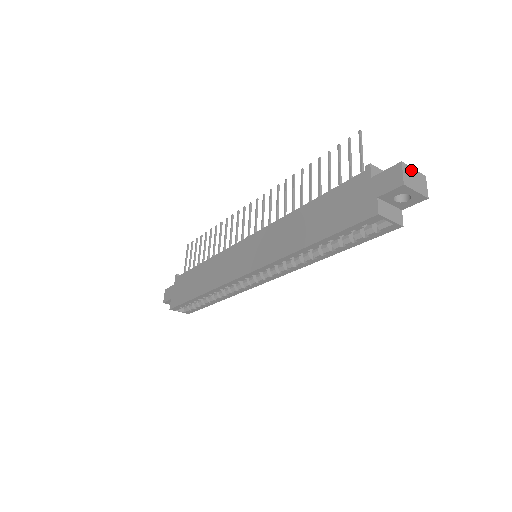
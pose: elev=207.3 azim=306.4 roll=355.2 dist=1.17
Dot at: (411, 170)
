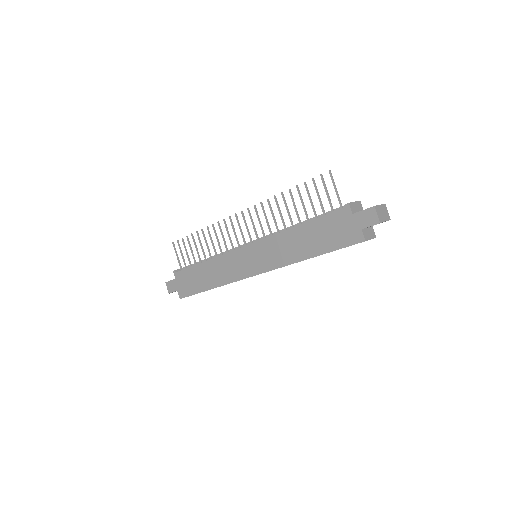
Dot at: (379, 207)
